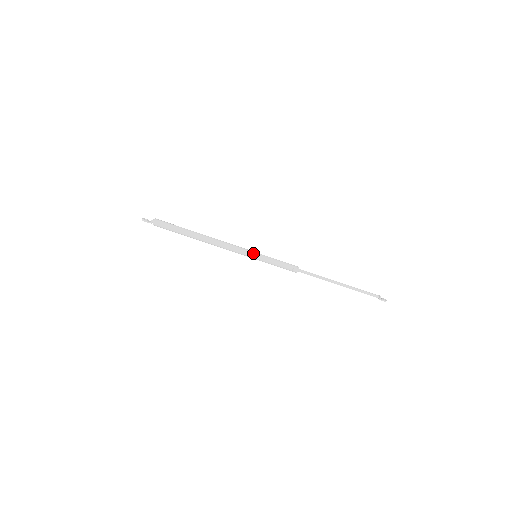
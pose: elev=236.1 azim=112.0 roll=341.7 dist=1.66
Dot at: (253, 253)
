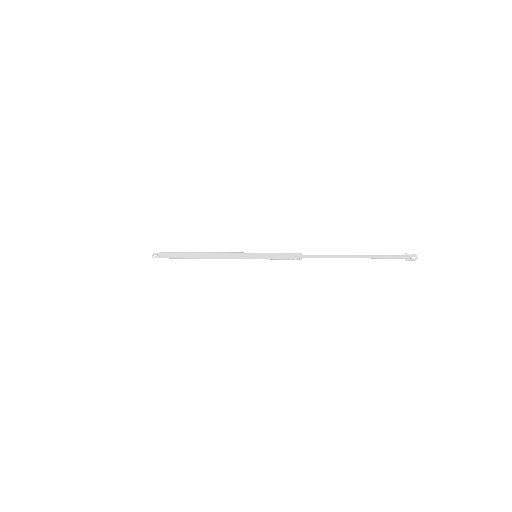
Dot at: (251, 257)
